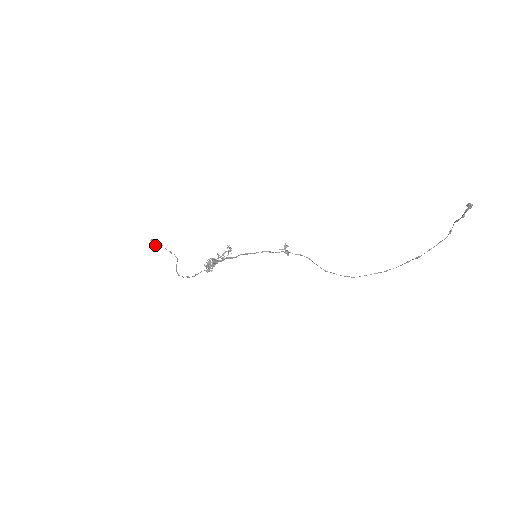
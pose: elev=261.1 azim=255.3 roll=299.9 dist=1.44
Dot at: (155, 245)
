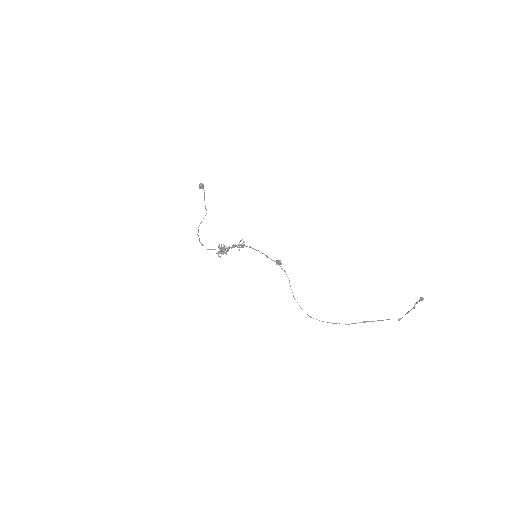
Dot at: (200, 187)
